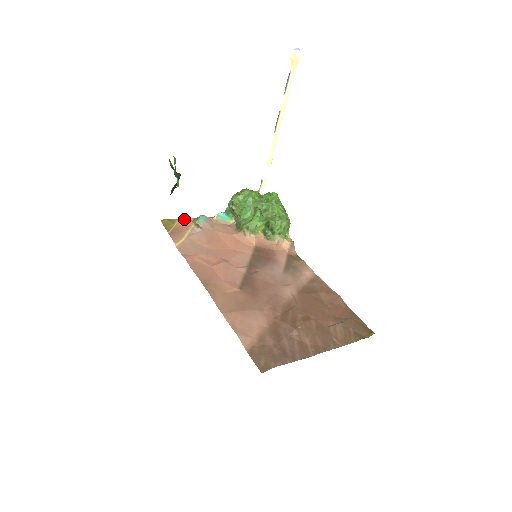
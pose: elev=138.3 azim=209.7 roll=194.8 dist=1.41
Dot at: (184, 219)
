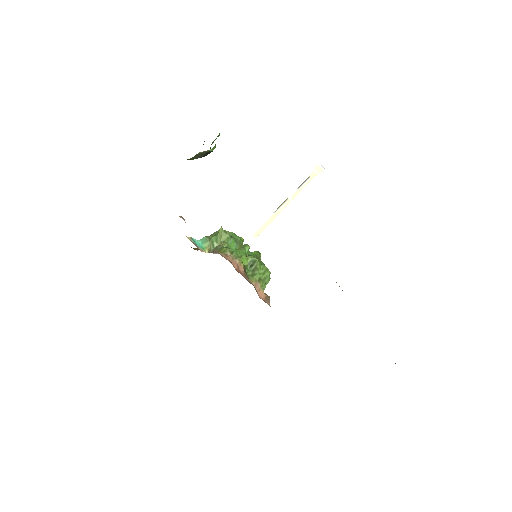
Dot at: occluded
